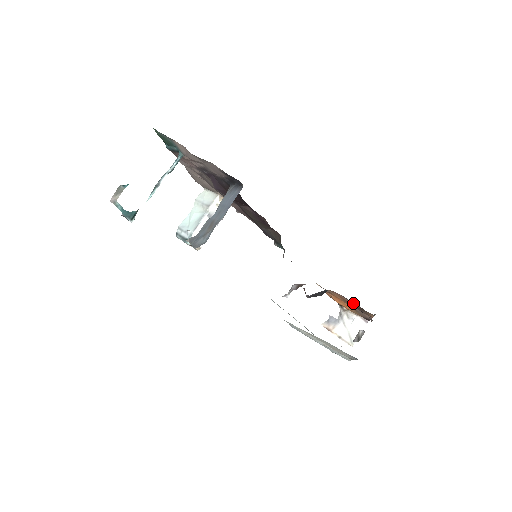
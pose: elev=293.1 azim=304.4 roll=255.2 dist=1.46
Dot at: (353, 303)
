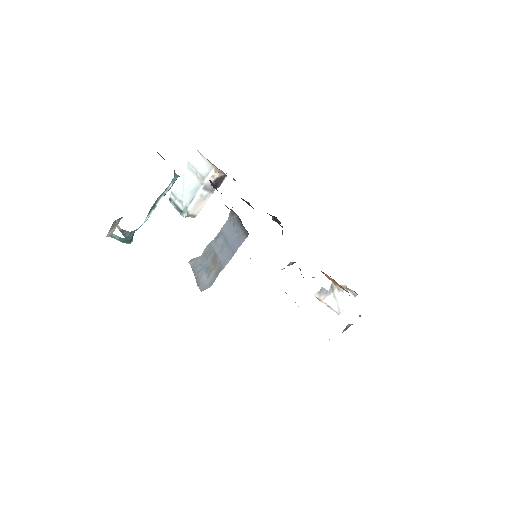
Dot at: occluded
